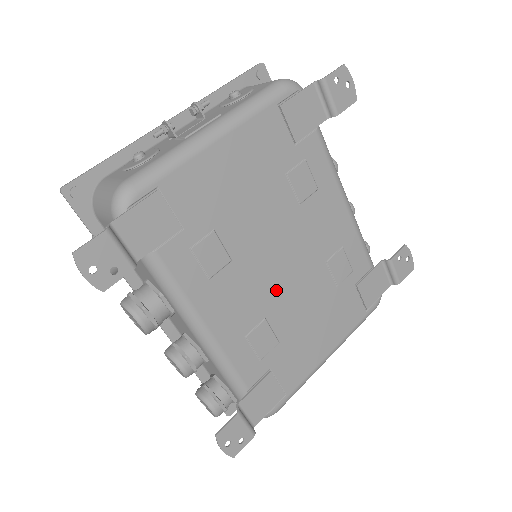
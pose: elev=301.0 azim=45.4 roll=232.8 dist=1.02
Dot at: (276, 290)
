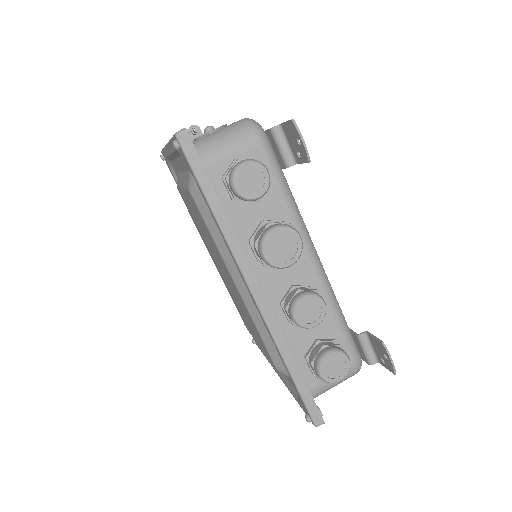
Dot at: occluded
